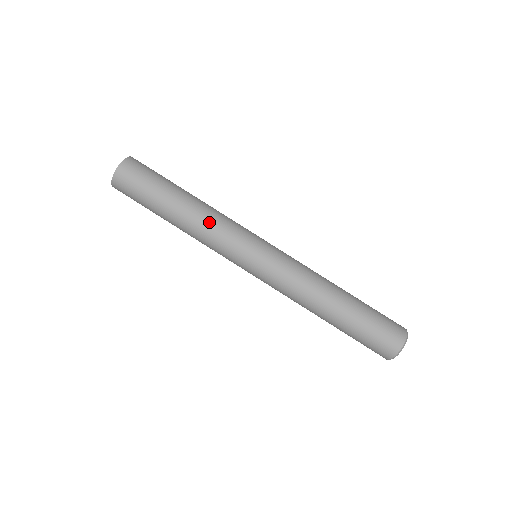
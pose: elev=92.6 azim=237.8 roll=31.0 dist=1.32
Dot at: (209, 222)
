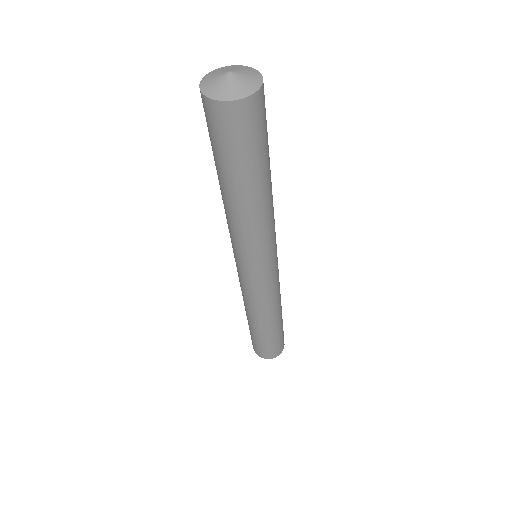
Dot at: (255, 228)
